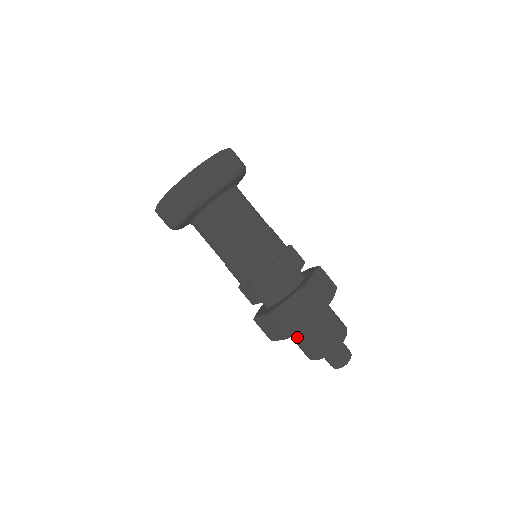
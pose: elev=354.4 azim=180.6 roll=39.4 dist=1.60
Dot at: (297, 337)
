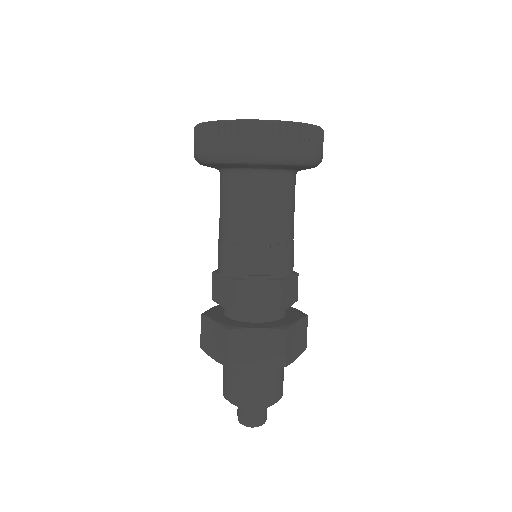
Dot at: (231, 368)
